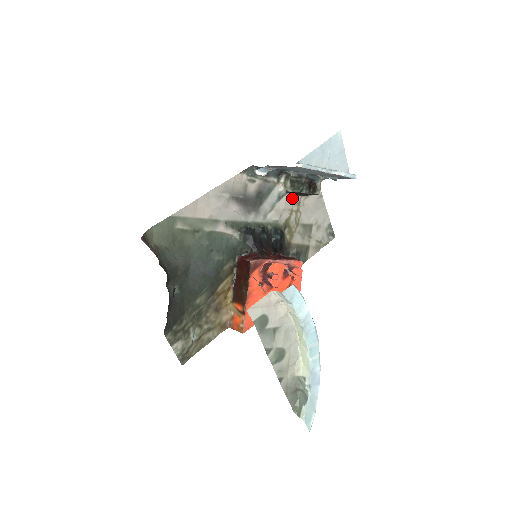
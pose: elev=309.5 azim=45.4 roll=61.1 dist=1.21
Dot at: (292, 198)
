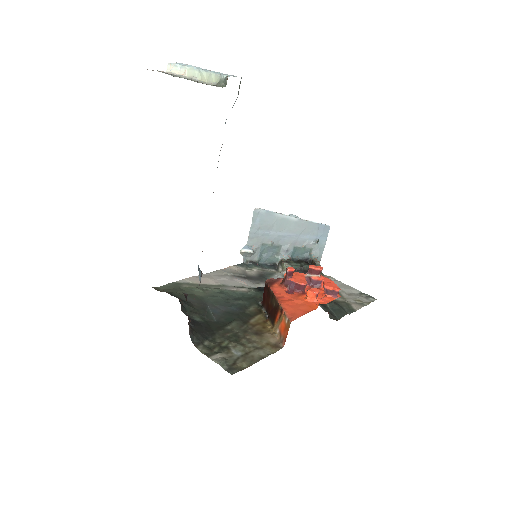
Dot at: occluded
